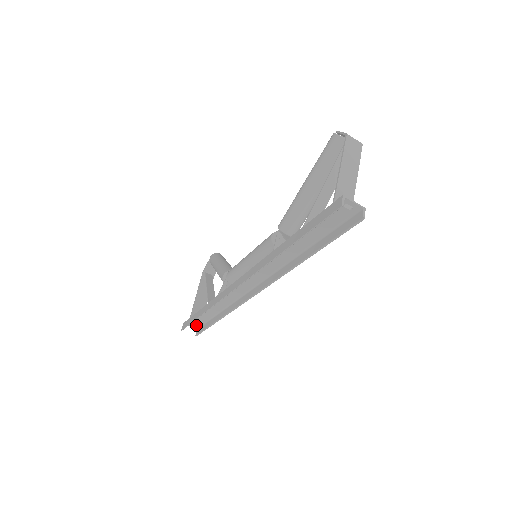
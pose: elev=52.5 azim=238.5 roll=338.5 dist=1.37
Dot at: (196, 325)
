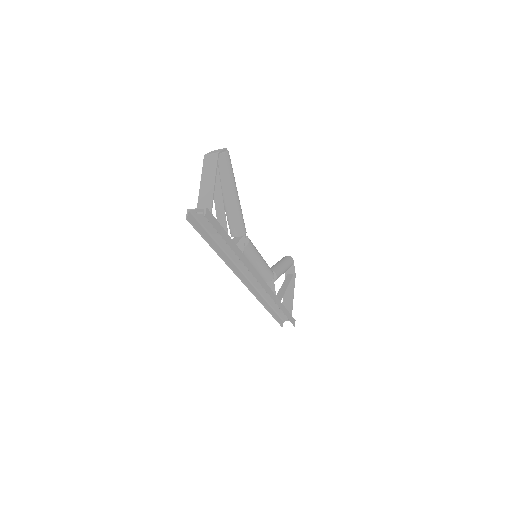
Dot at: occluded
